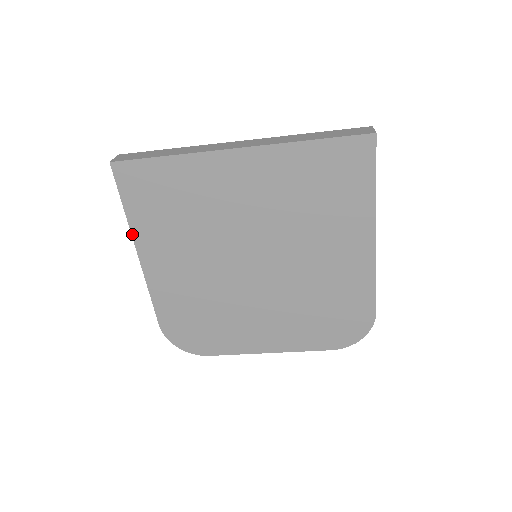
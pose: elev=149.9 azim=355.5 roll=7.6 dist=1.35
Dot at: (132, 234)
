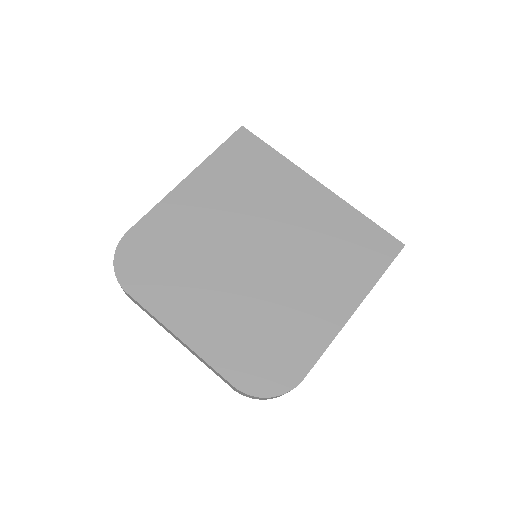
Dot at: (201, 164)
